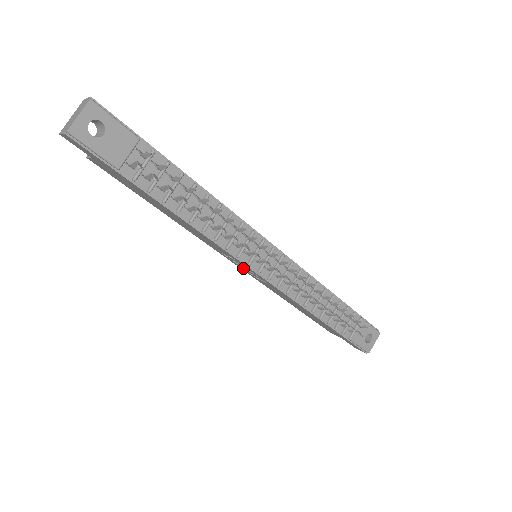
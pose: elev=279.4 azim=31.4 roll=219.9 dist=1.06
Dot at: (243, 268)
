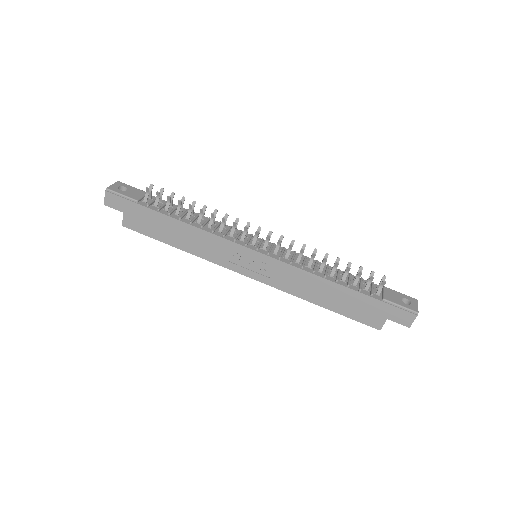
Dot at: (252, 271)
